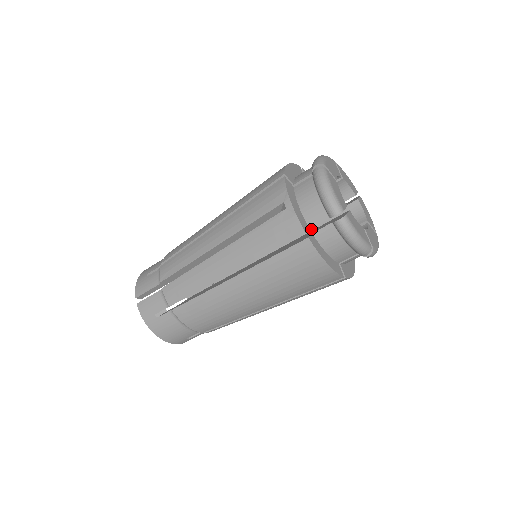
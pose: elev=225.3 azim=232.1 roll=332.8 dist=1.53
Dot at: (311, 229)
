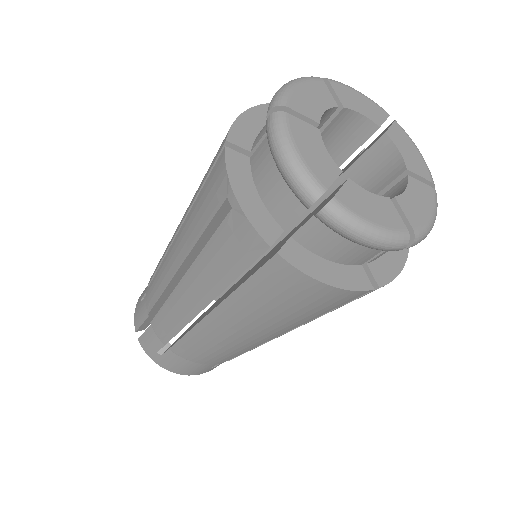
Dot at: (327, 197)
